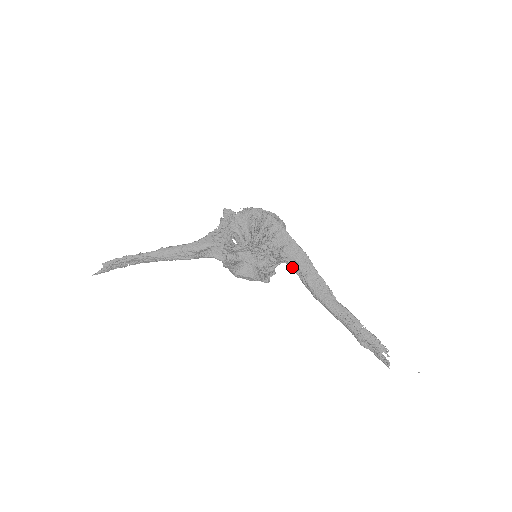
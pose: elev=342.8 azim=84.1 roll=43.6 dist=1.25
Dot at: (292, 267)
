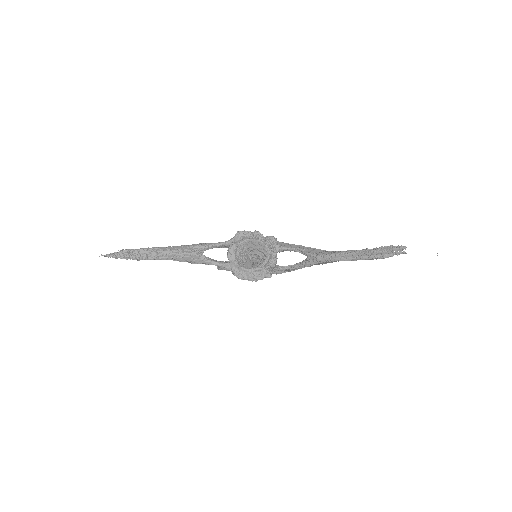
Dot at: (290, 266)
